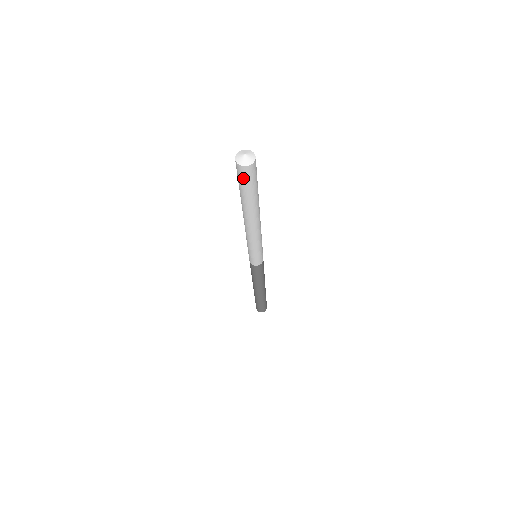
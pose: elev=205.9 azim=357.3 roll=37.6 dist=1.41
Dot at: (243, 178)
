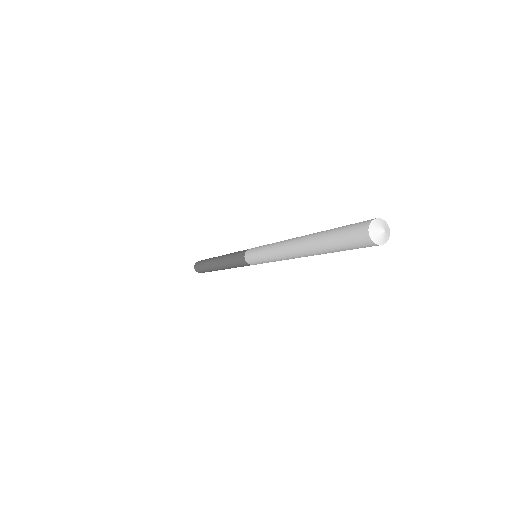
Dot at: (355, 243)
